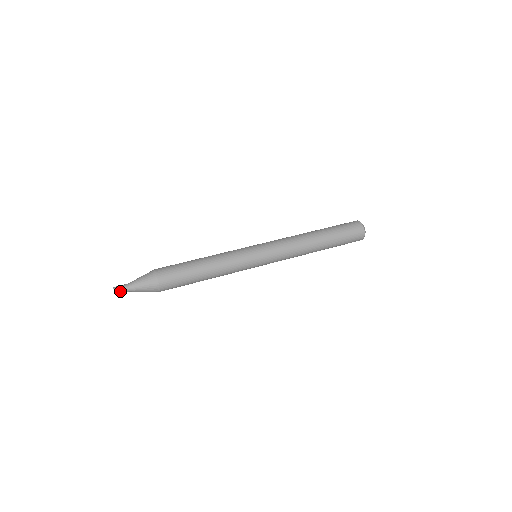
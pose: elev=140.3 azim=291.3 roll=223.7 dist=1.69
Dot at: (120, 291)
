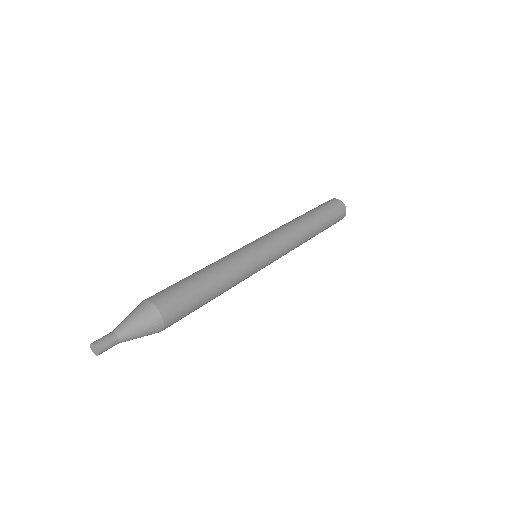
Dot at: (105, 345)
